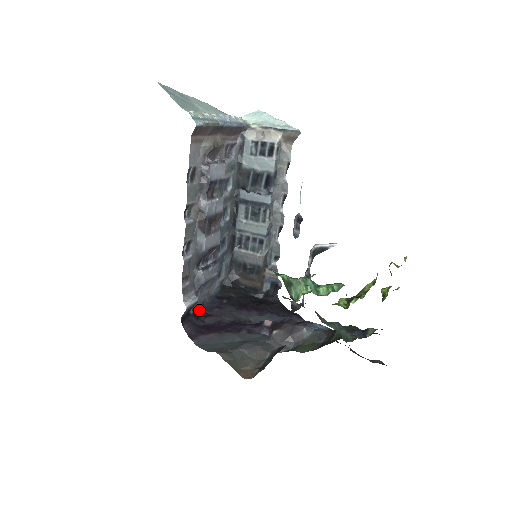
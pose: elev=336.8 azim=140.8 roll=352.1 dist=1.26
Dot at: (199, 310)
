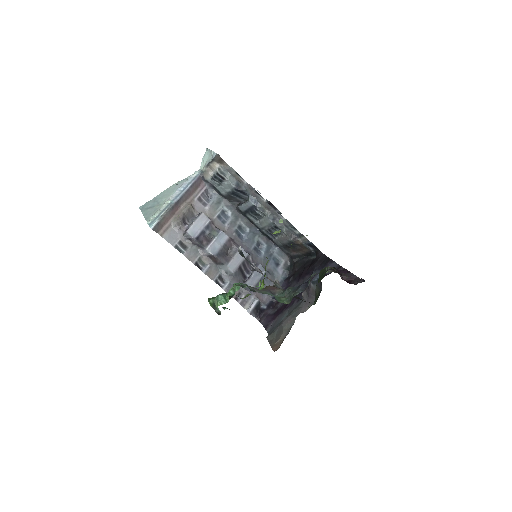
Dot at: (273, 300)
